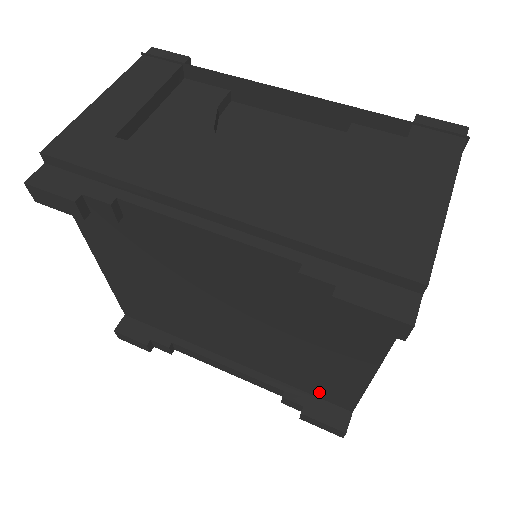
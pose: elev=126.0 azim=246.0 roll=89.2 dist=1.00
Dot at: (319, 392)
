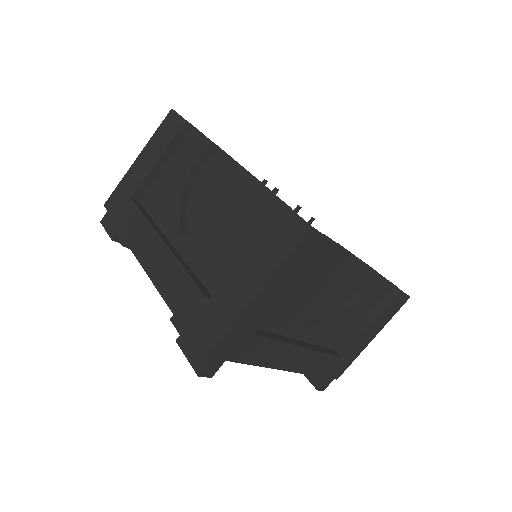
Dot at: occluded
